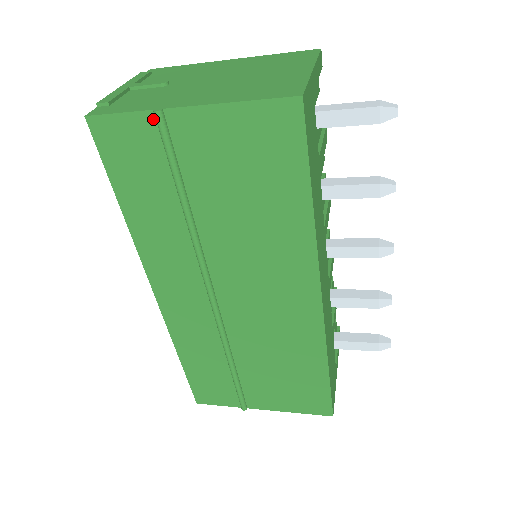
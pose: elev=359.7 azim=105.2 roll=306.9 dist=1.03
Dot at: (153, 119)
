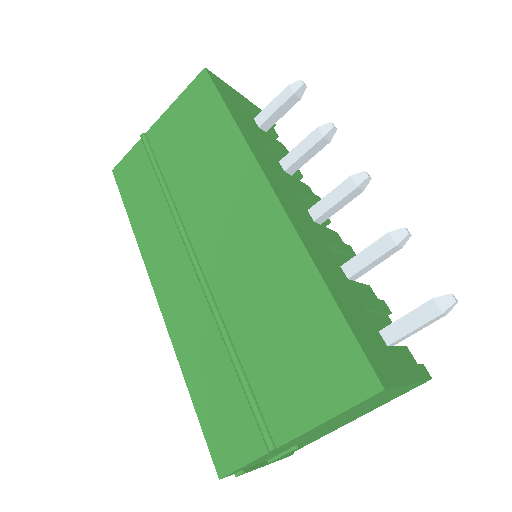
Dot at: (142, 143)
